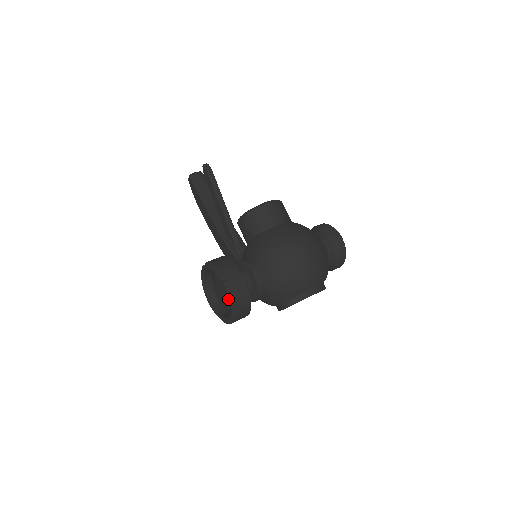
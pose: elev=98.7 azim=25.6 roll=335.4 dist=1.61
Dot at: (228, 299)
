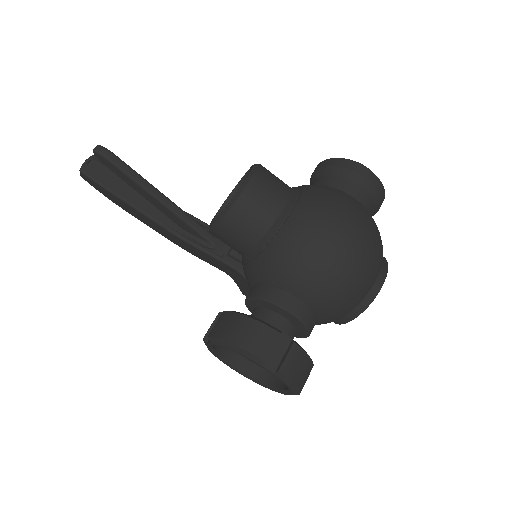
Dot at: occluded
